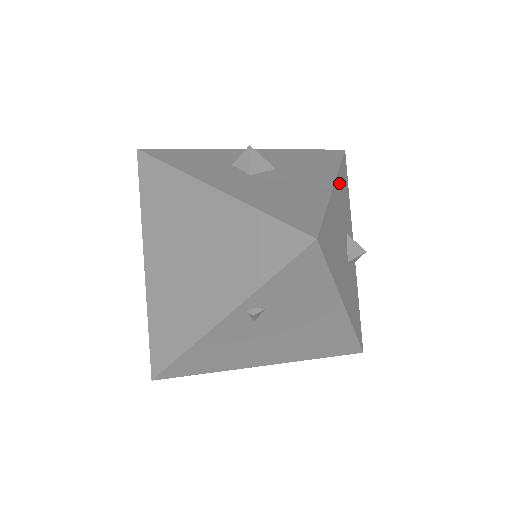
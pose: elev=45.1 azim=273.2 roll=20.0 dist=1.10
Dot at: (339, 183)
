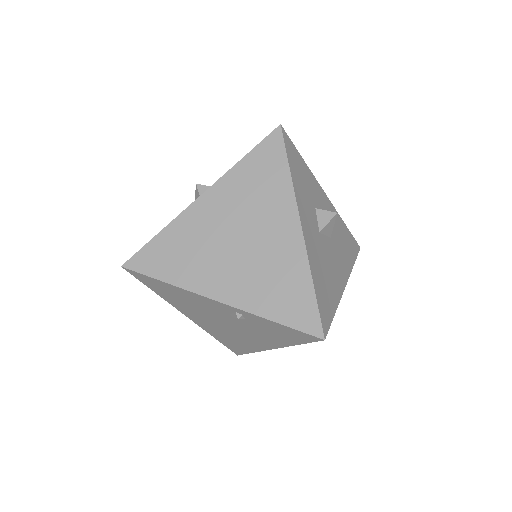
Dot at: occluded
